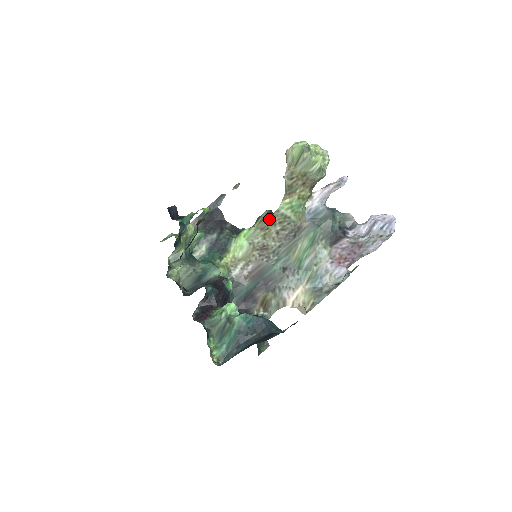
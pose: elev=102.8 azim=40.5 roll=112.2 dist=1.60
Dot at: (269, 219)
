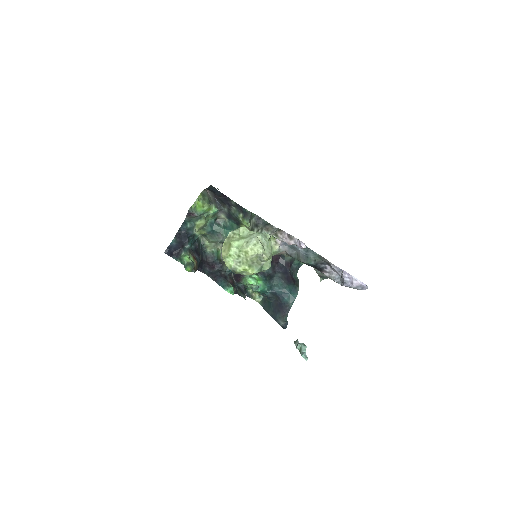
Dot at: occluded
